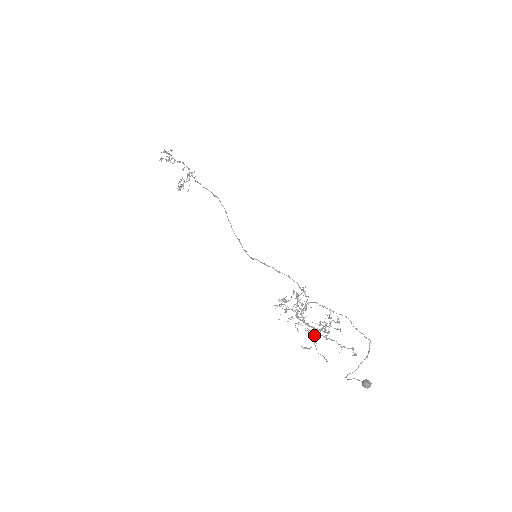
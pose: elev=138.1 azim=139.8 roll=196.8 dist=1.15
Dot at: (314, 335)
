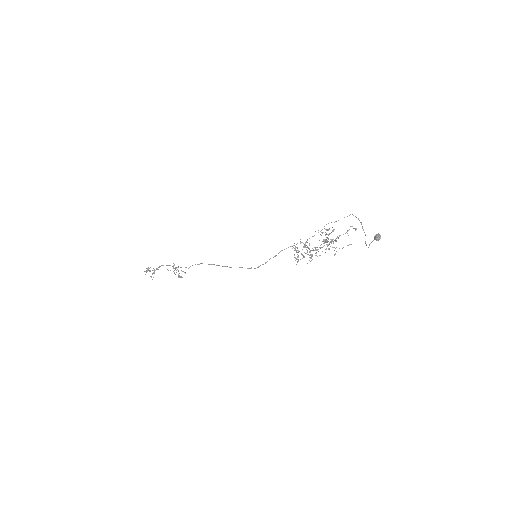
Dot at: (329, 249)
